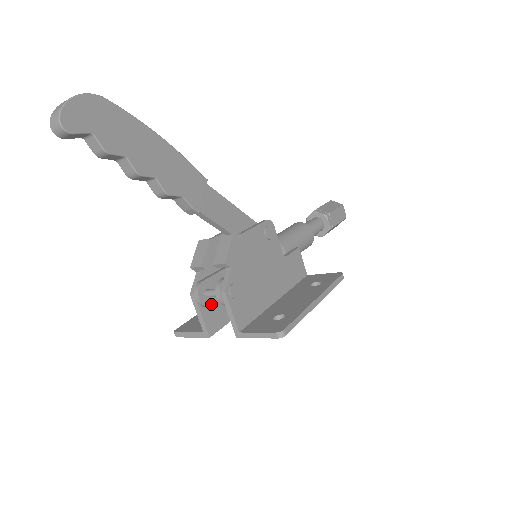
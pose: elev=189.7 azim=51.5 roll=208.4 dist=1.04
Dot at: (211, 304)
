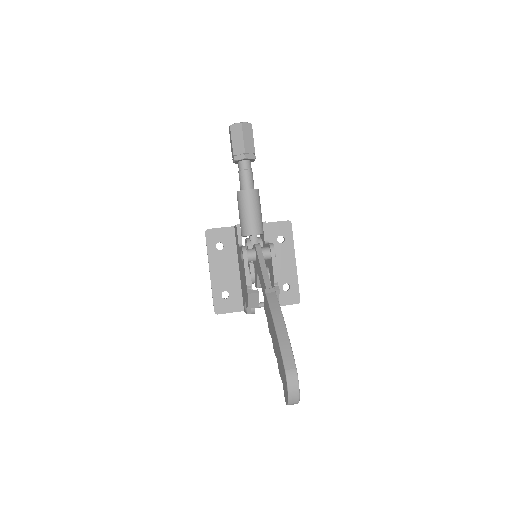
Dot at: occluded
